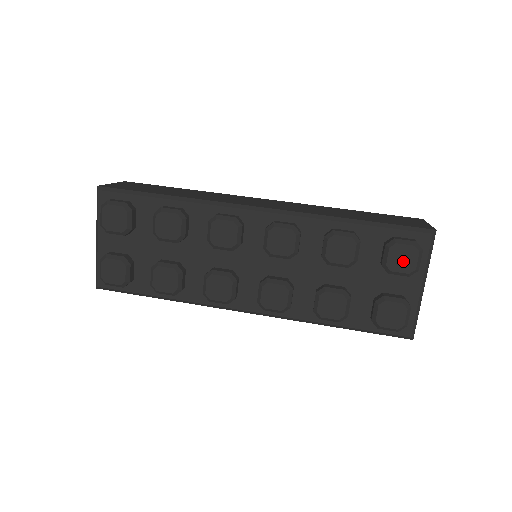
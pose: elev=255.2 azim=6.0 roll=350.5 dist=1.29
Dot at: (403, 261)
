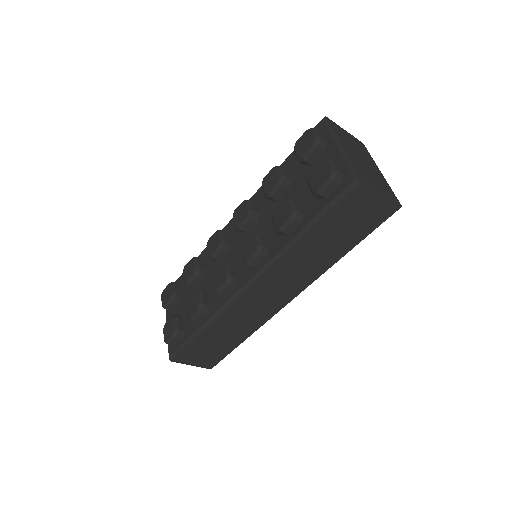
Dot at: (305, 144)
